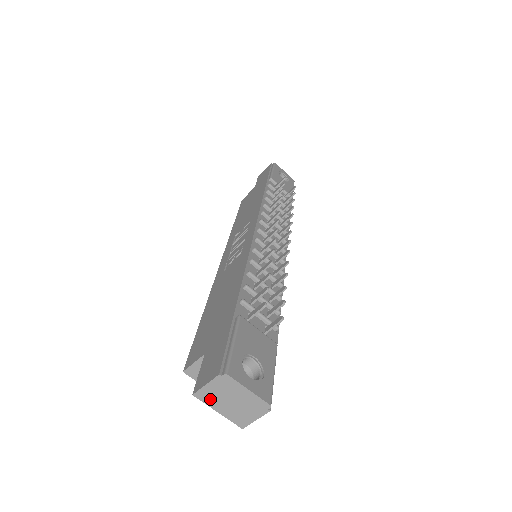
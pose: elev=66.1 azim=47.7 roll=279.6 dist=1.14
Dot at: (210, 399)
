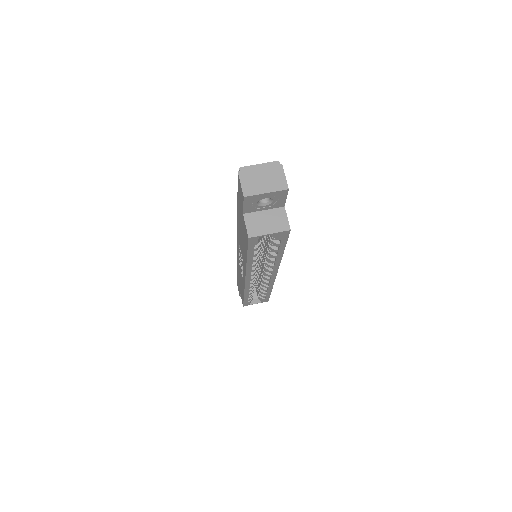
Dot at: (253, 190)
